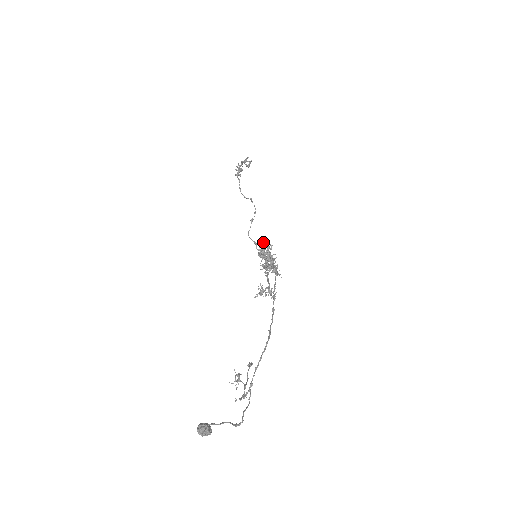
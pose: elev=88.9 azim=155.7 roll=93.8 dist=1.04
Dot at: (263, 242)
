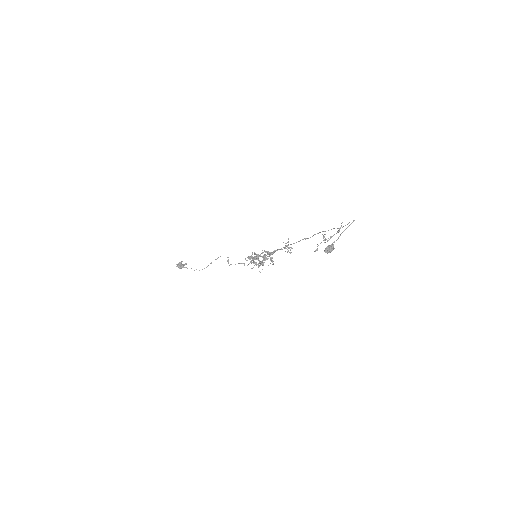
Dot at: occluded
